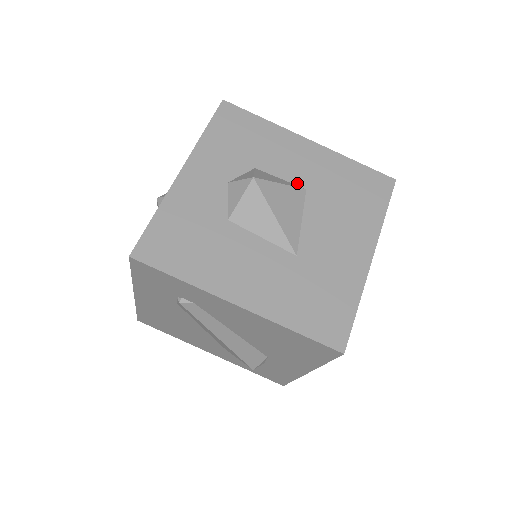
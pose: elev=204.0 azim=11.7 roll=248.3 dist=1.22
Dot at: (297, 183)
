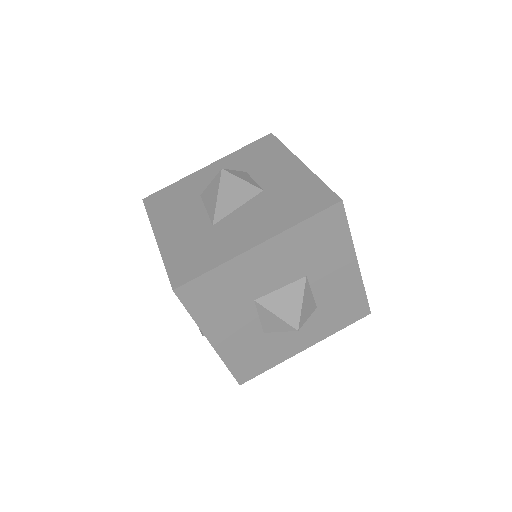
Dot at: (262, 185)
